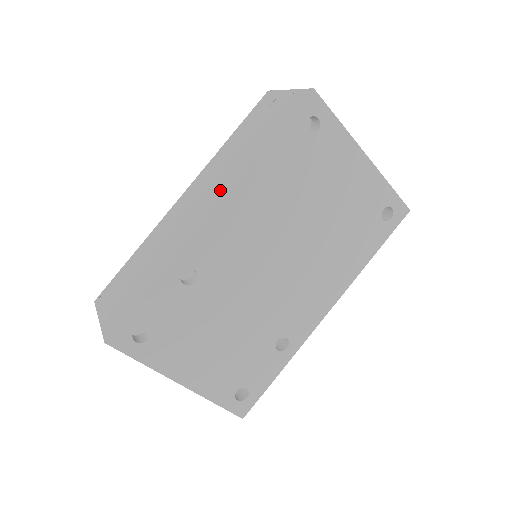
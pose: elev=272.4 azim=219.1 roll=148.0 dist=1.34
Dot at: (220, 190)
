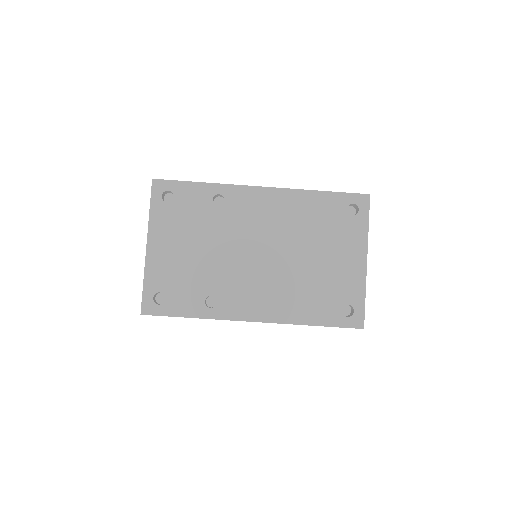
Dot at: occluded
